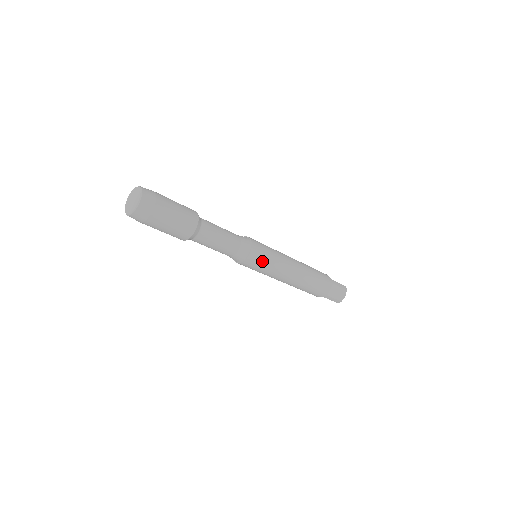
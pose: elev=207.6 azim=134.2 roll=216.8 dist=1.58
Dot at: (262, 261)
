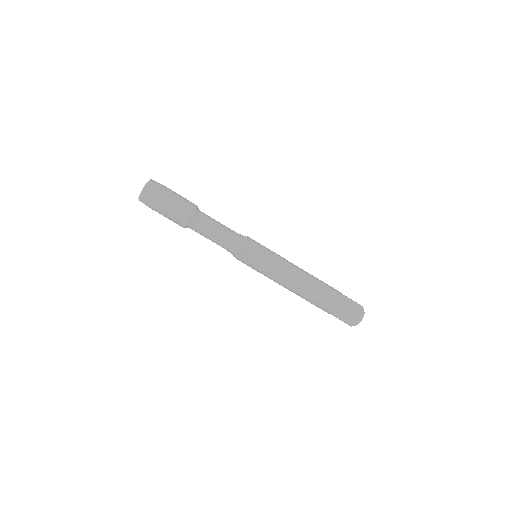
Dot at: (260, 249)
